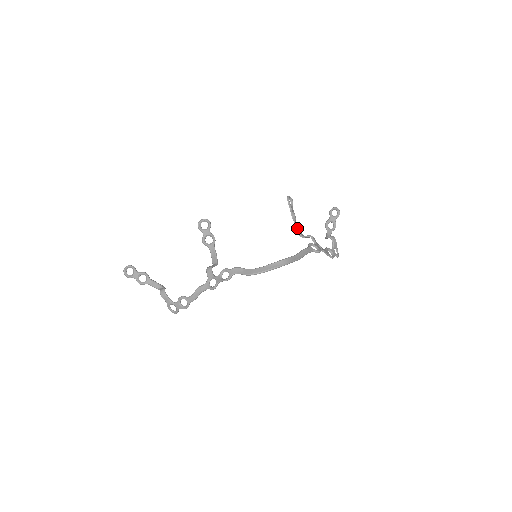
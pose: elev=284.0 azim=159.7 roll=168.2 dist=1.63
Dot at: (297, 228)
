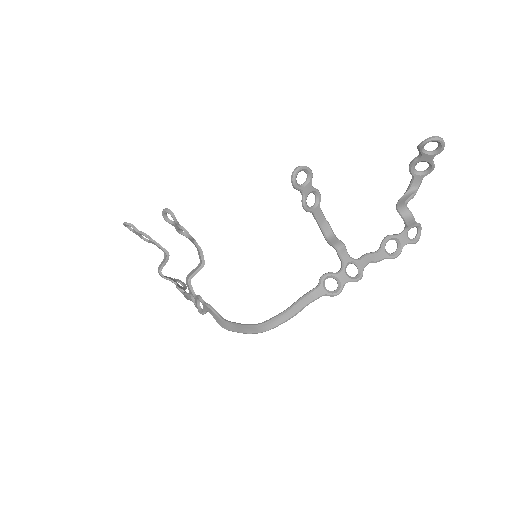
Dot at: (318, 222)
